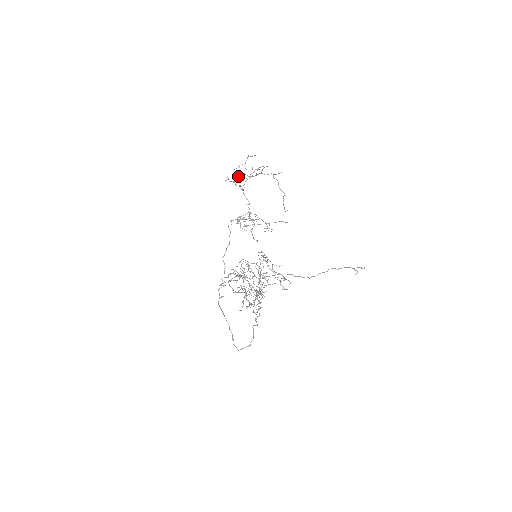
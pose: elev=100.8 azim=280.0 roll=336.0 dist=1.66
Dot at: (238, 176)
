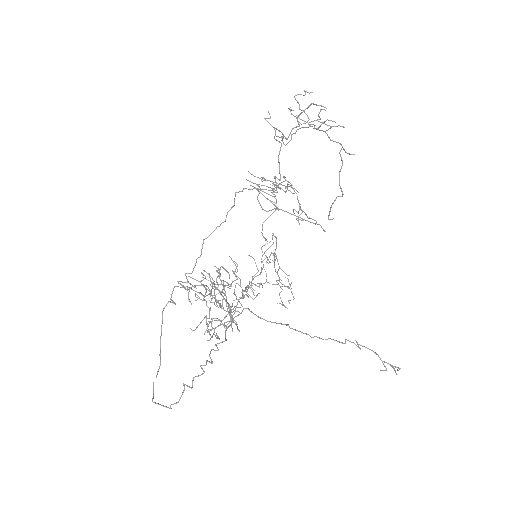
Dot at: (292, 114)
